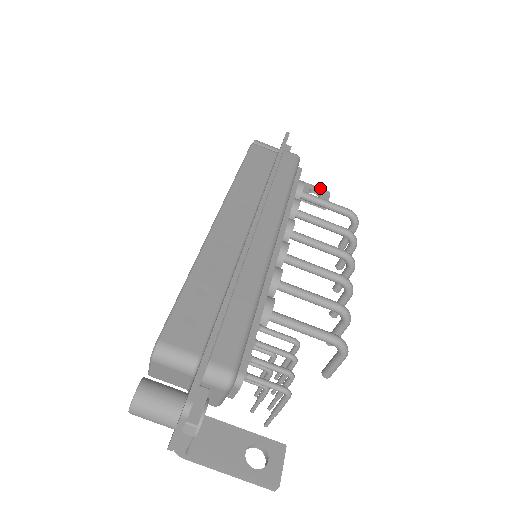
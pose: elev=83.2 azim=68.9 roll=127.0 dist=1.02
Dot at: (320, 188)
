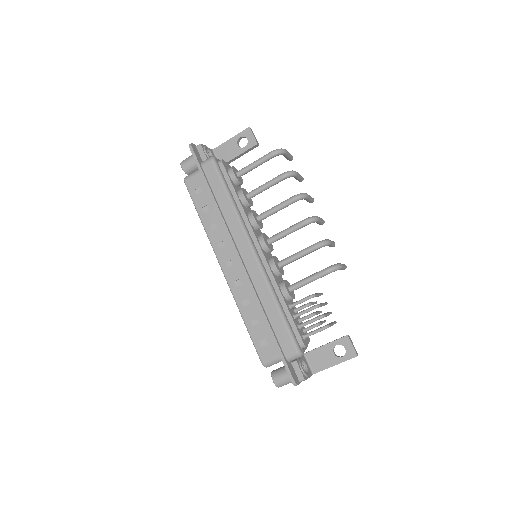
Dot at: (241, 132)
